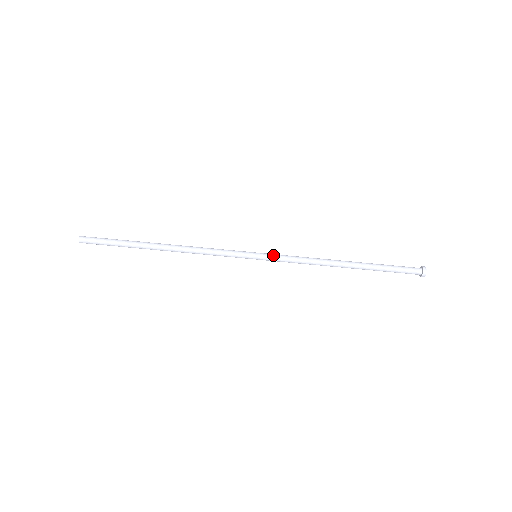
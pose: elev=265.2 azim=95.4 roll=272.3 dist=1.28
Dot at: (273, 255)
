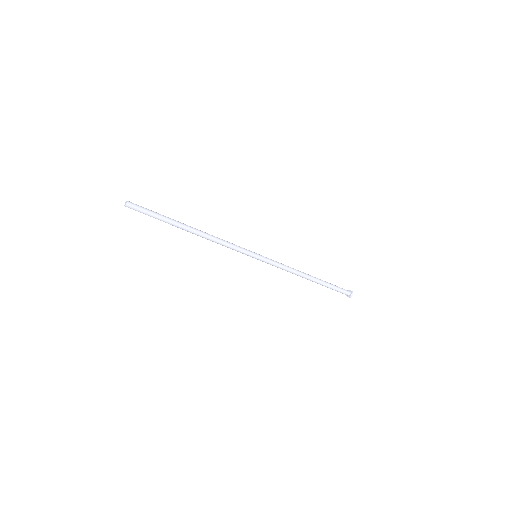
Dot at: (268, 261)
